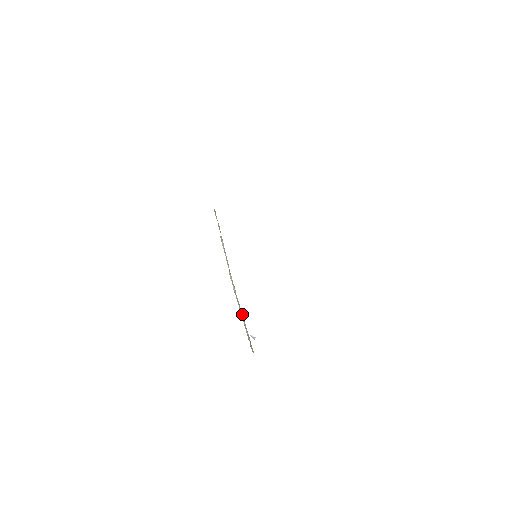
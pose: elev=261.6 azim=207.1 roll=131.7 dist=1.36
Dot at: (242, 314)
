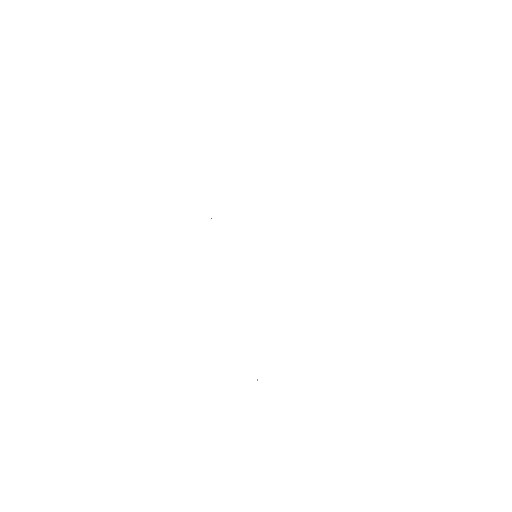
Dot at: occluded
